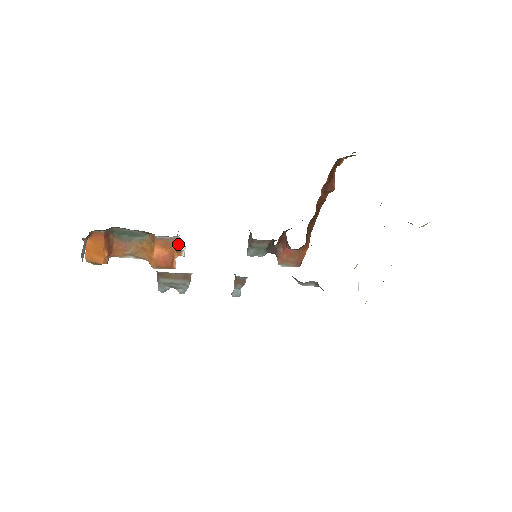
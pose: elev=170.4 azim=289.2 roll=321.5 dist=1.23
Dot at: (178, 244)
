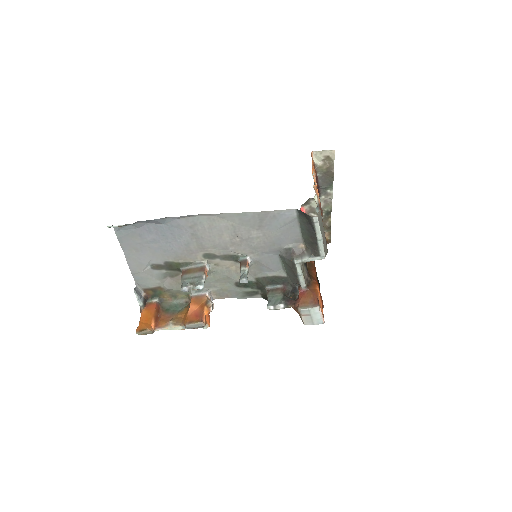
Dot at: (208, 300)
